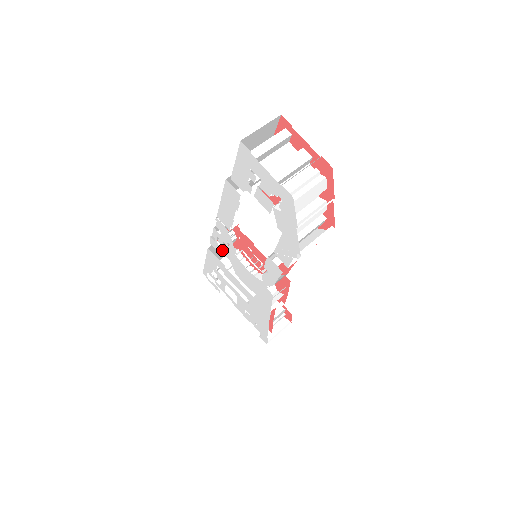
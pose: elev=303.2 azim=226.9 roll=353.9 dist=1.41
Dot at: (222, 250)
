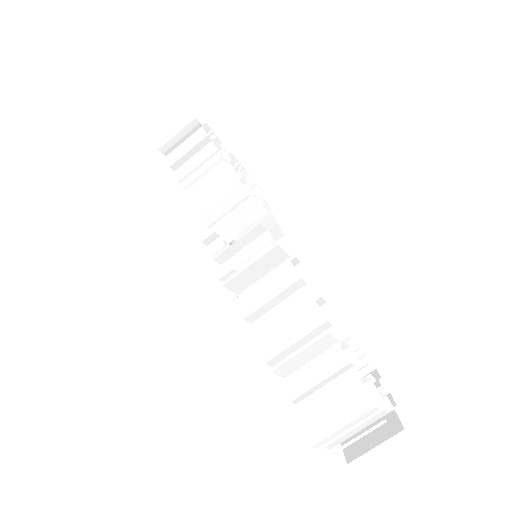
Dot at: occluded
